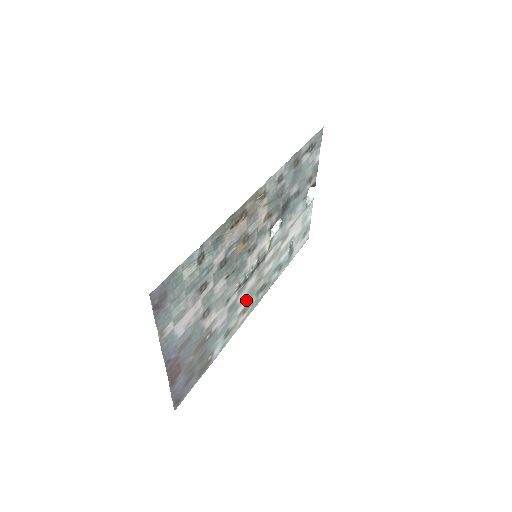
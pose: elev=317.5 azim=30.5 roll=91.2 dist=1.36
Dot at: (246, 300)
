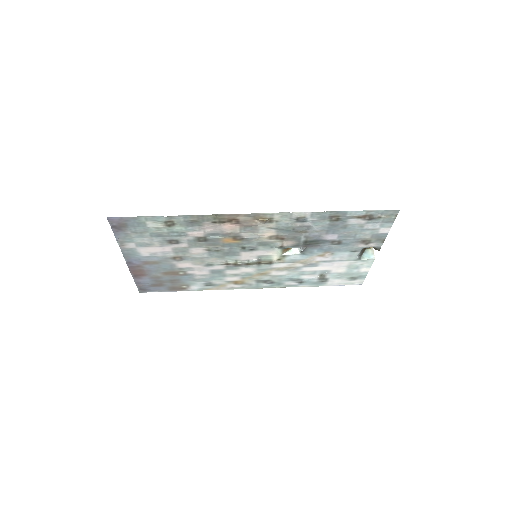
Dot at: (240, 277)
